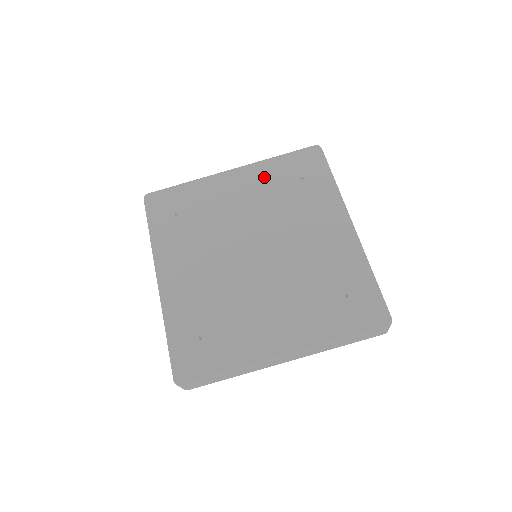
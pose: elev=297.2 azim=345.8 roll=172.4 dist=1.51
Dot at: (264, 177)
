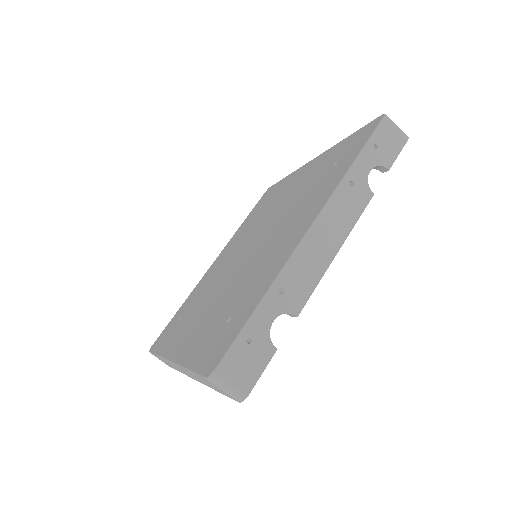
Dot at: (319, 165)
